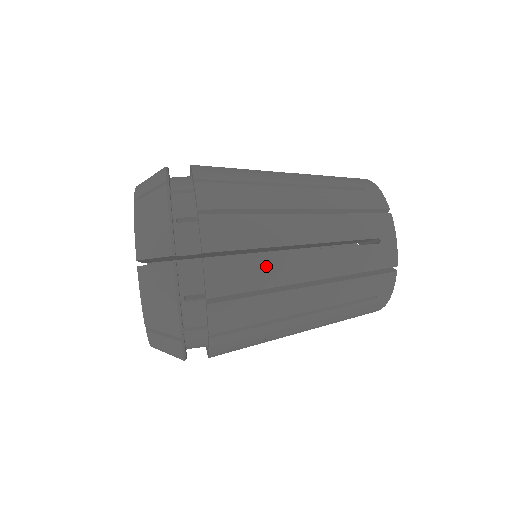
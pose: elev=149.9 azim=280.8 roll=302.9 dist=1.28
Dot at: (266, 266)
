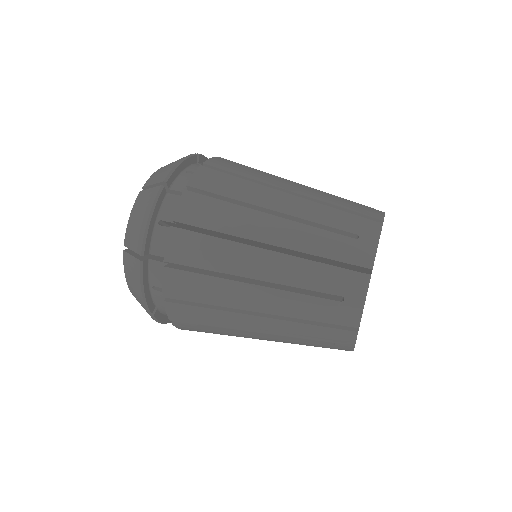
Dot at: (223, 333)
